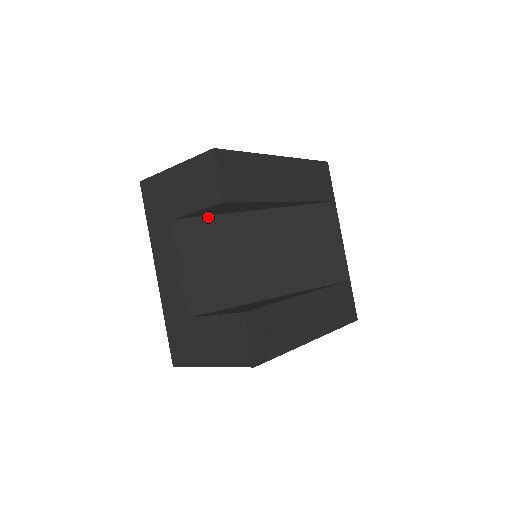
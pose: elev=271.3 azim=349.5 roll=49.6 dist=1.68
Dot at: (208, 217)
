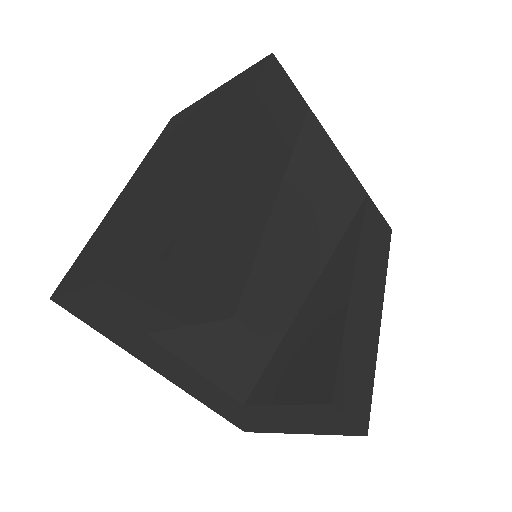
Dot at: occluded
